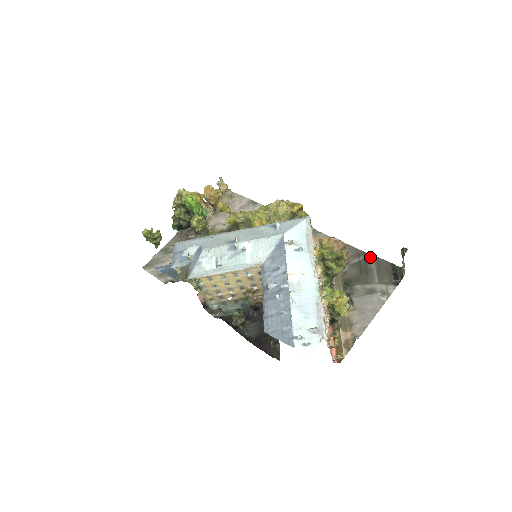
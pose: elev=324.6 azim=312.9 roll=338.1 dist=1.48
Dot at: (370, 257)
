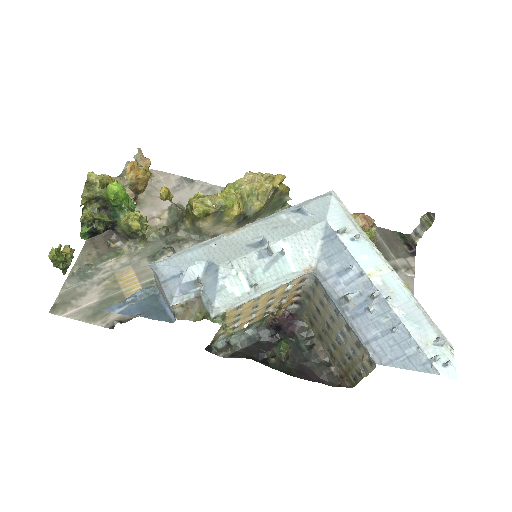
Dot at: occluded
